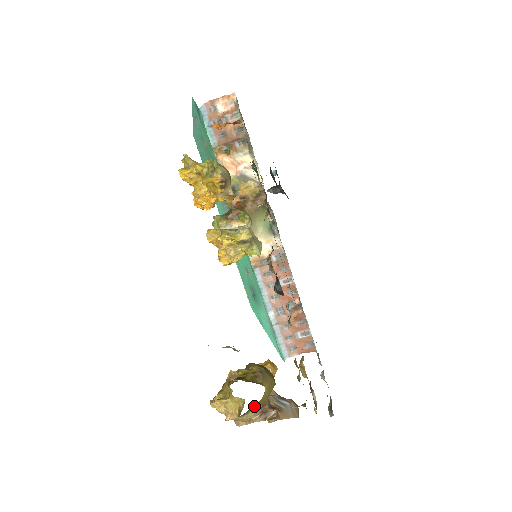
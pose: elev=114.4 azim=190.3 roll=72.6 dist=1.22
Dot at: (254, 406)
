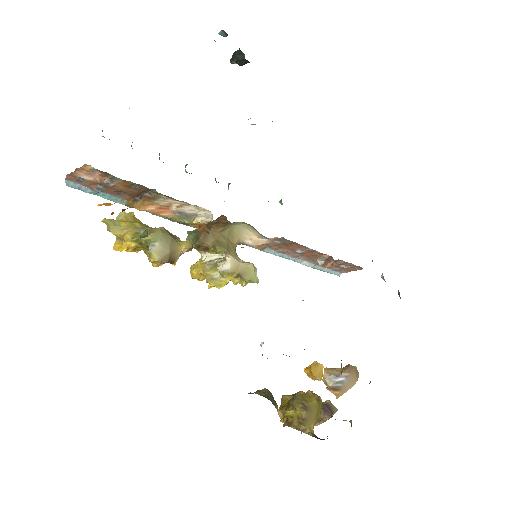
Dot at: occluded
